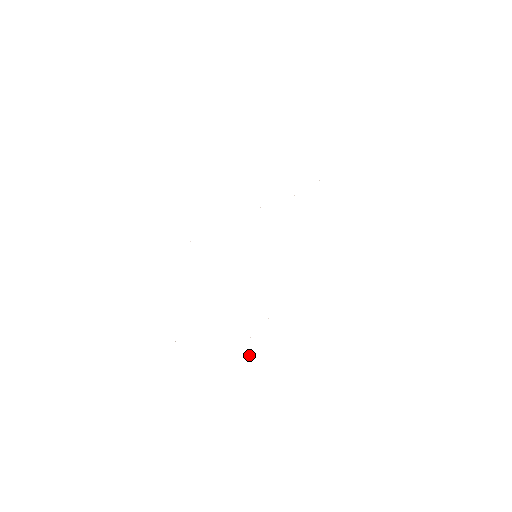
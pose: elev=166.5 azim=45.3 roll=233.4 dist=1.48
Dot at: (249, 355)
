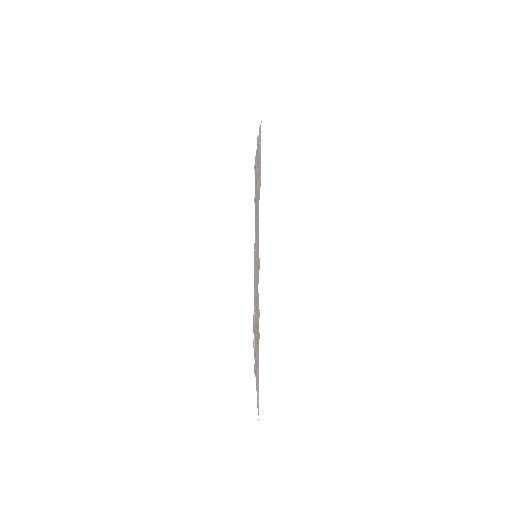
Dot at: (257, 350)
